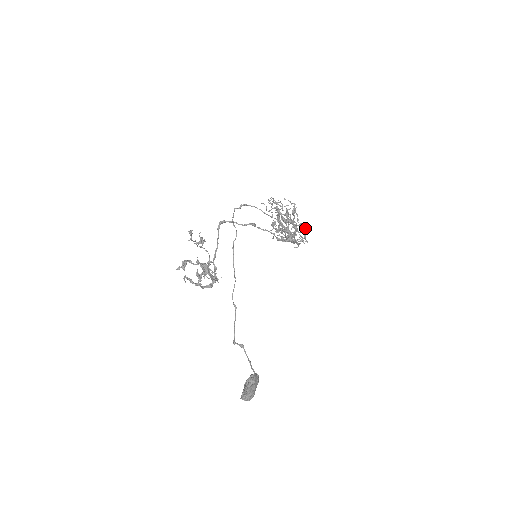
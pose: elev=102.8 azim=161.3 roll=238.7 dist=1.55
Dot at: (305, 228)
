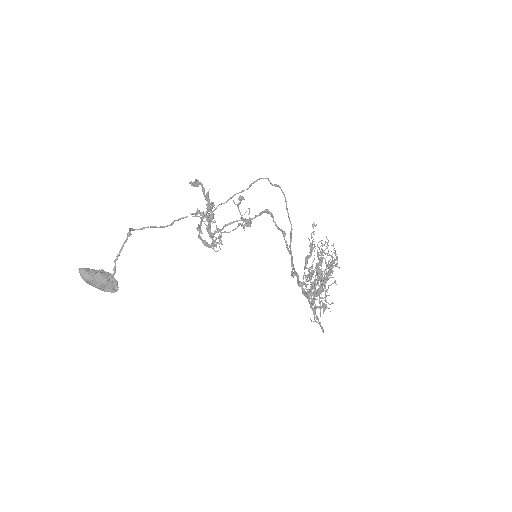
Dot at: (320, 282)
